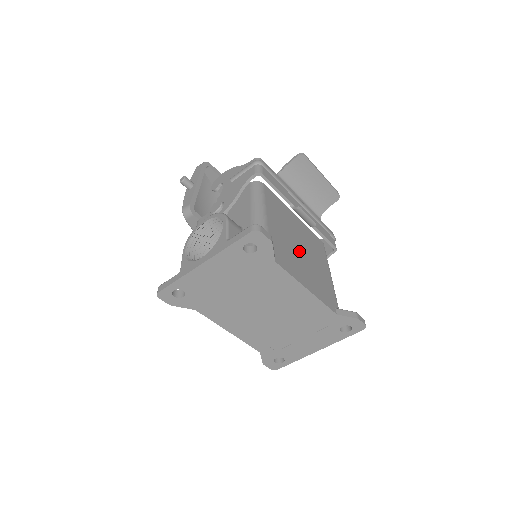
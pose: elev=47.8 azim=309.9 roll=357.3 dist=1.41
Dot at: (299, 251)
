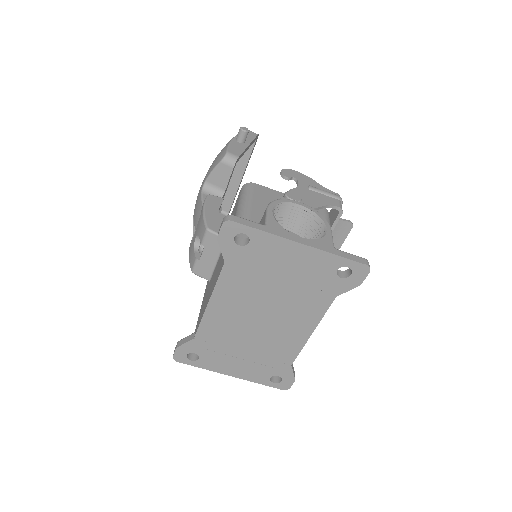
Dot at: occluded
